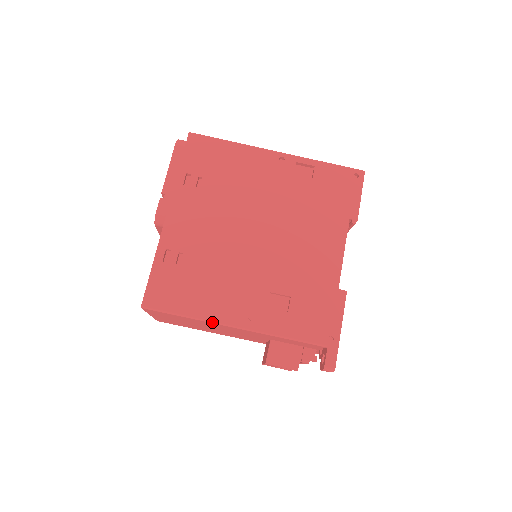
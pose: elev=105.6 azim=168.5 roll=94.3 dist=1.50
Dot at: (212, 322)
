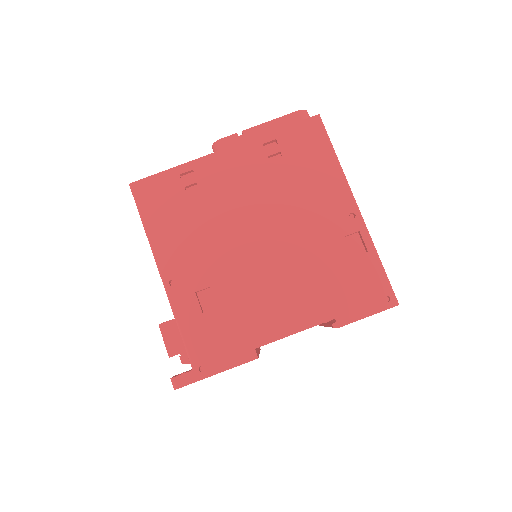
Dot at: (153, 252)
